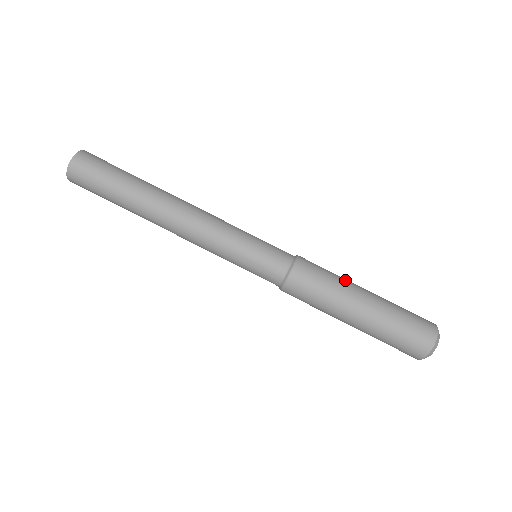
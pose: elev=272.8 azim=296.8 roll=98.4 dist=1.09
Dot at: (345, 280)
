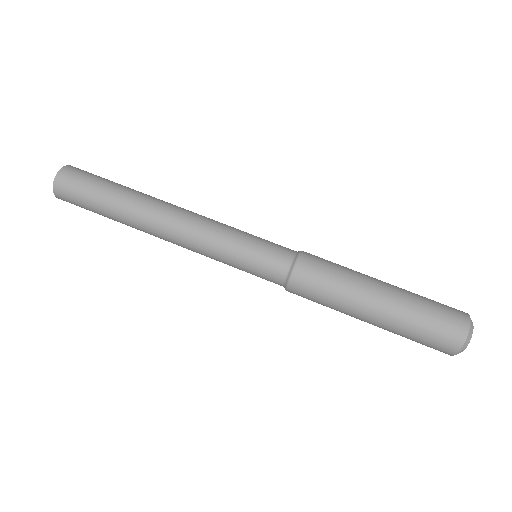
Dot at: occluded
